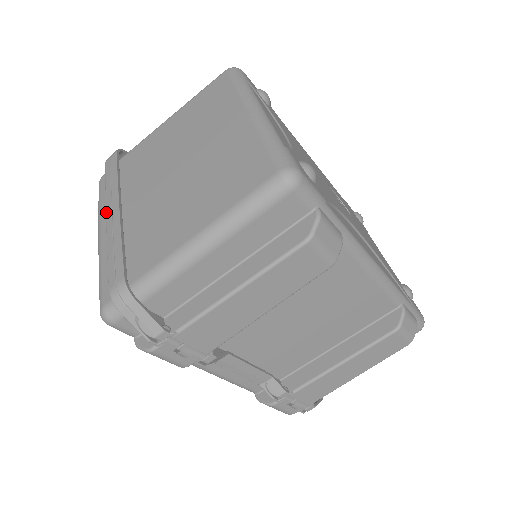
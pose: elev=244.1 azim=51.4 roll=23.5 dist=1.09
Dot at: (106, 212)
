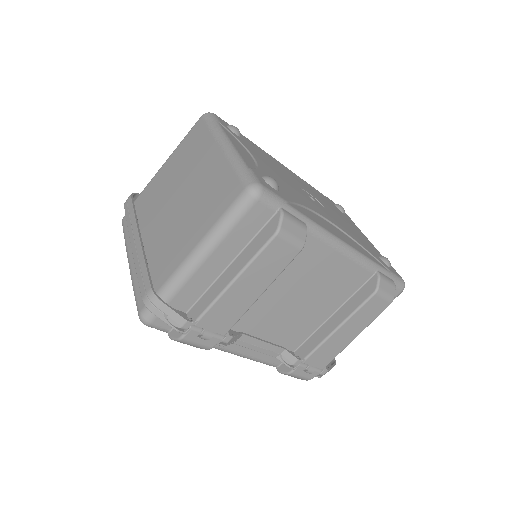
Dot at: (131, 243)
